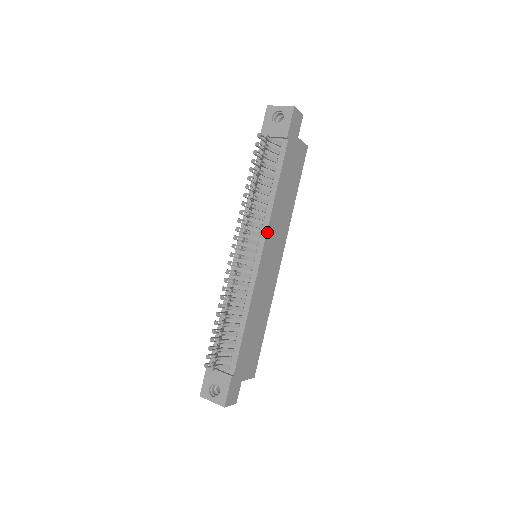
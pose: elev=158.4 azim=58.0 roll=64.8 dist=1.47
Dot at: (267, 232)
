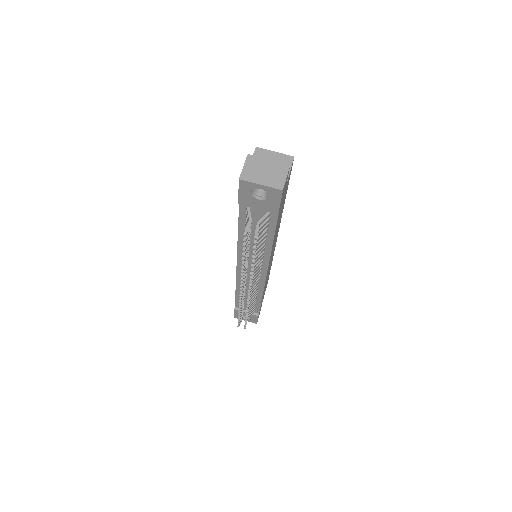
Dot at: occluded
